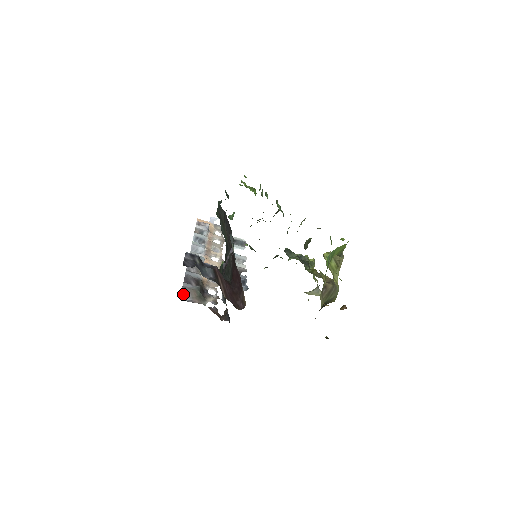
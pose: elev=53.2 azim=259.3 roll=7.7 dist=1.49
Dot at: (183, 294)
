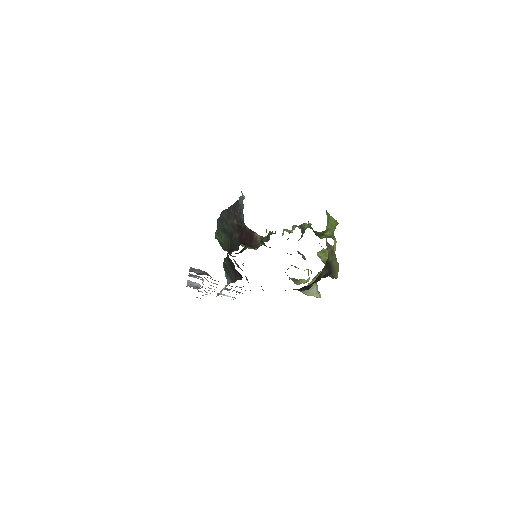
Dot at: (191, 270)
